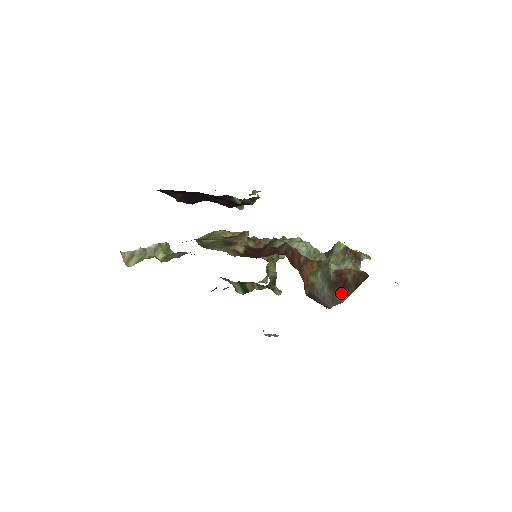
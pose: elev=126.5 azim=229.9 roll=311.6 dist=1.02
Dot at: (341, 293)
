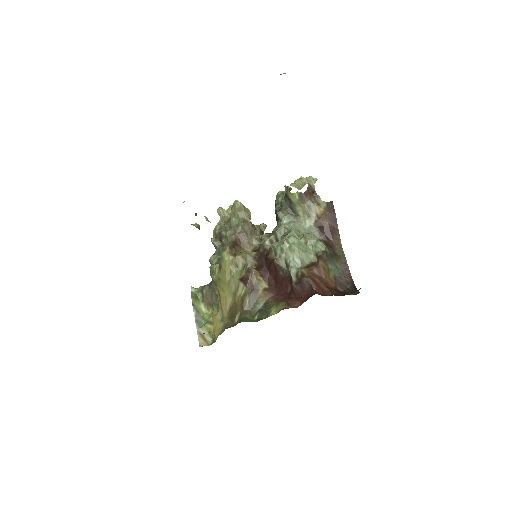
Dot at: (335, 241)
